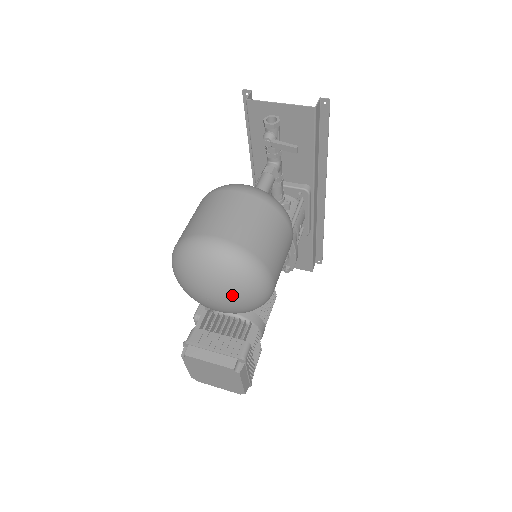
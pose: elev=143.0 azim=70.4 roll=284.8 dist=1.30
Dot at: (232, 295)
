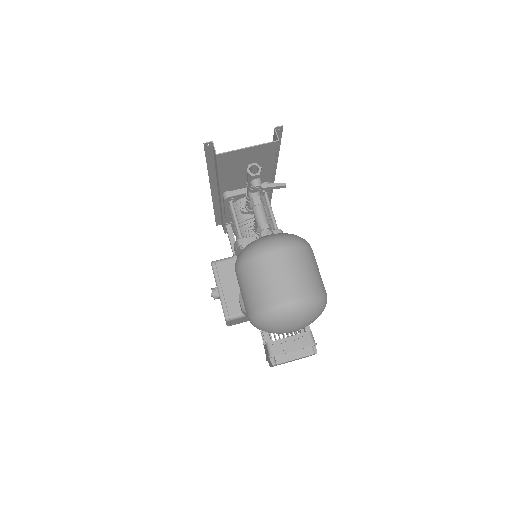
Dot at: (311, 322)
